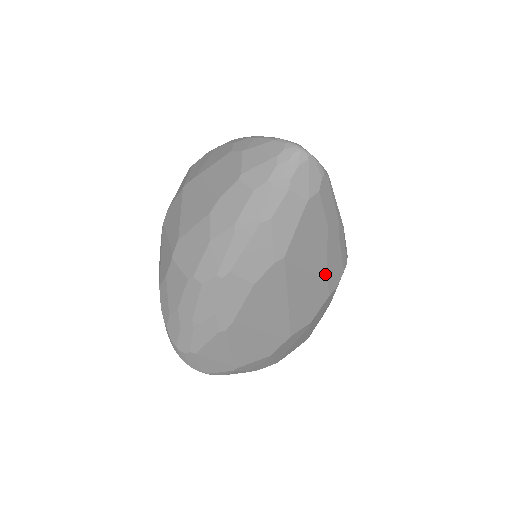
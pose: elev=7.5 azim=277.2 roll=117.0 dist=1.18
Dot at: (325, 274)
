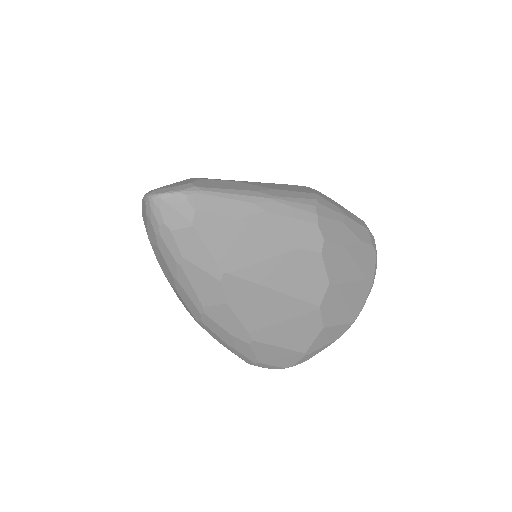
Dot at: (290, 246)
